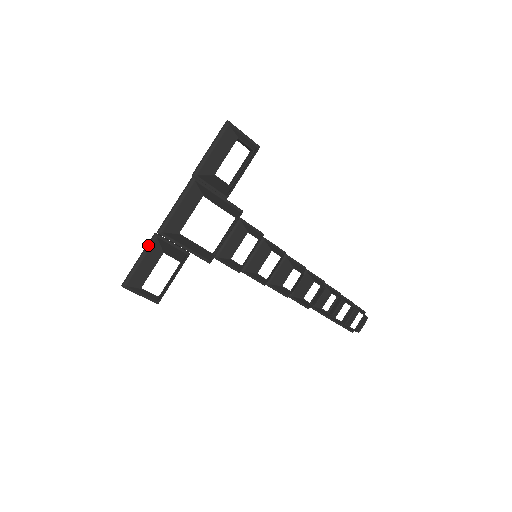
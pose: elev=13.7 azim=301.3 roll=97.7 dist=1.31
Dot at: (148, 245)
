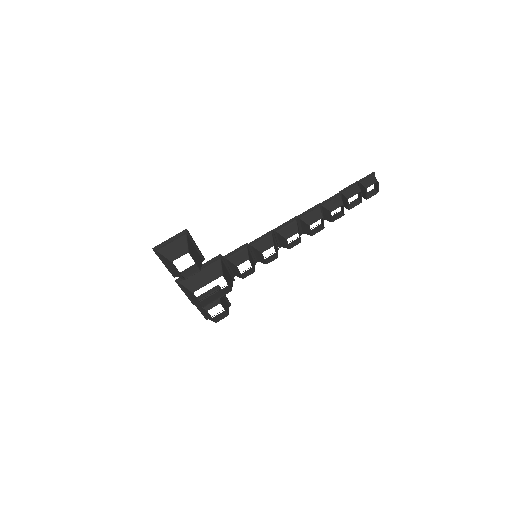
Dot at: (196, 306)
